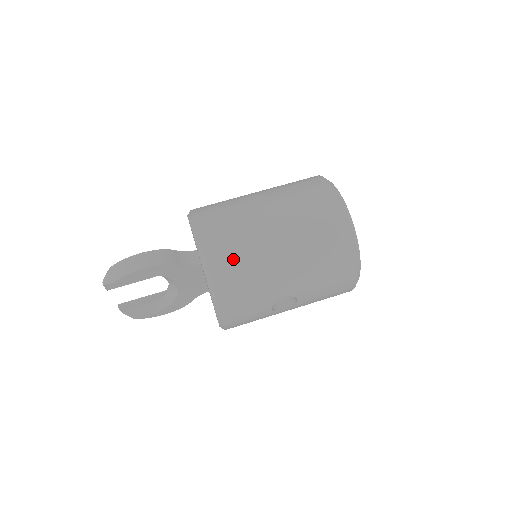
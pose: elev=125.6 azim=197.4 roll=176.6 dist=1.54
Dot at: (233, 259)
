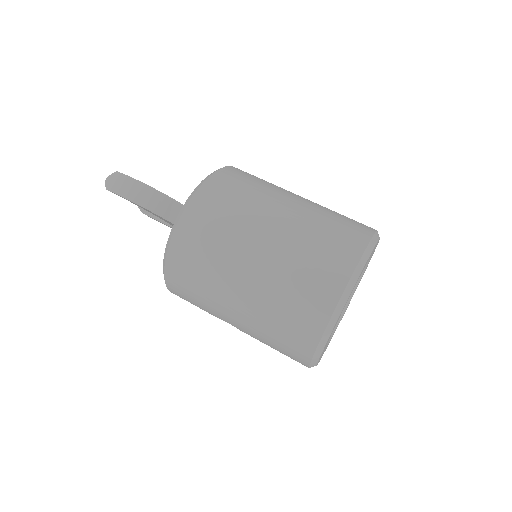
Dot at: (192, 264)
